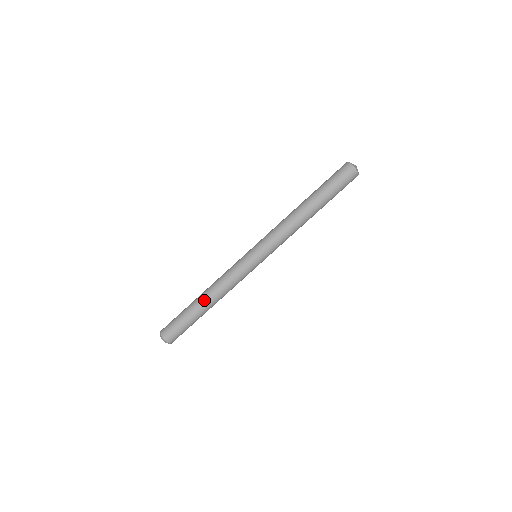
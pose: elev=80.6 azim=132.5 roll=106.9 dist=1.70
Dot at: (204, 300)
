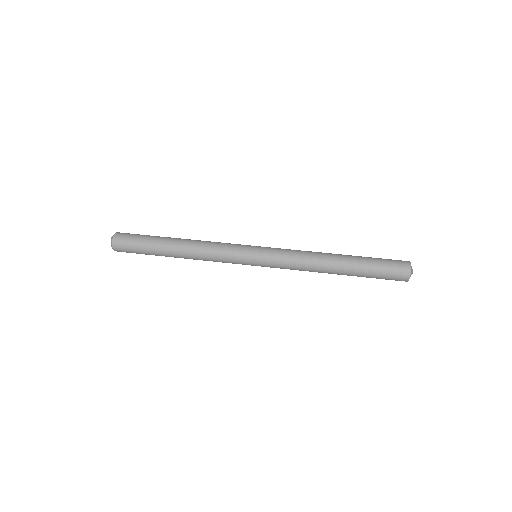
Dot at: (177, 245)
